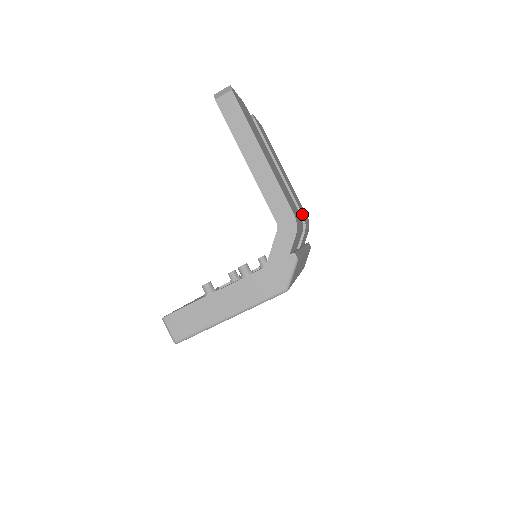
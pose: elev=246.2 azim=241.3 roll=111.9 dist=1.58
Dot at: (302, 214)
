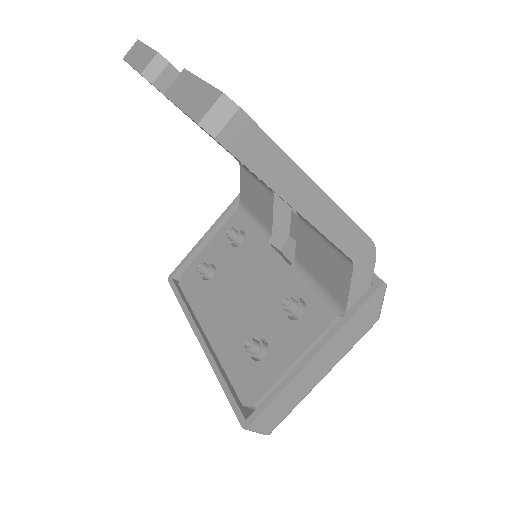
Dot at: occluded
